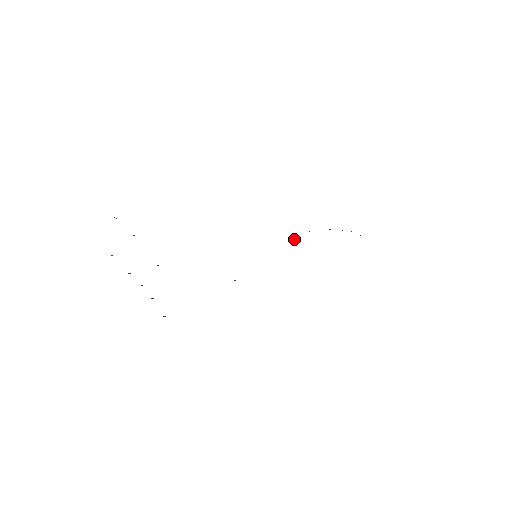
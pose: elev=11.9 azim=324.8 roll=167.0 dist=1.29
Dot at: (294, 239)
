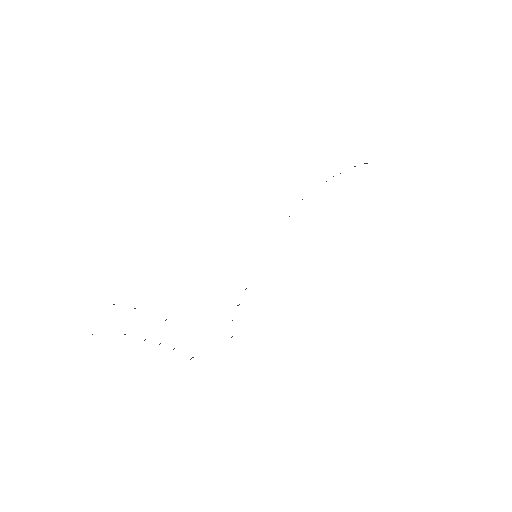
Dot at: (289, 216)
